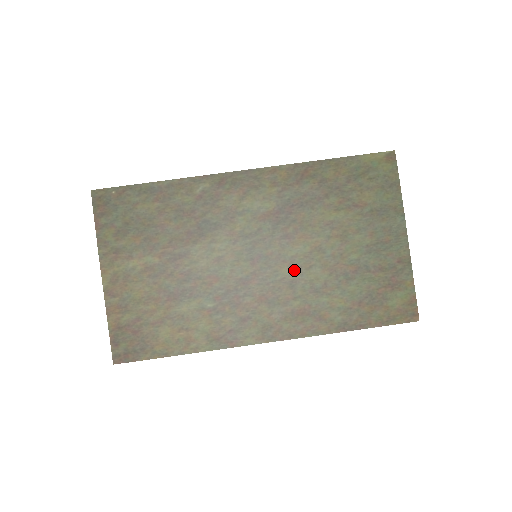
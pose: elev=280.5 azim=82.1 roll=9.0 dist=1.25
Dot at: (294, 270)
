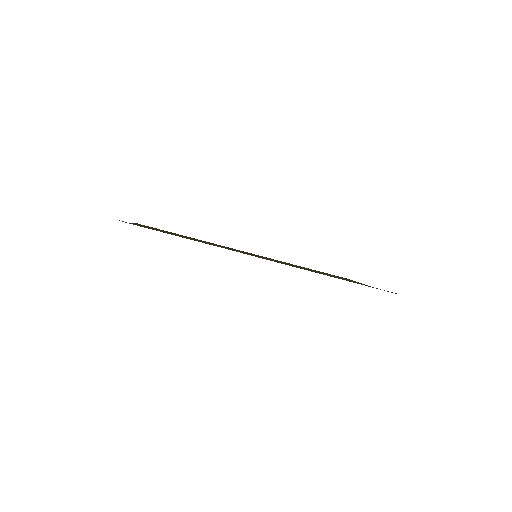
Dot at: occluded
